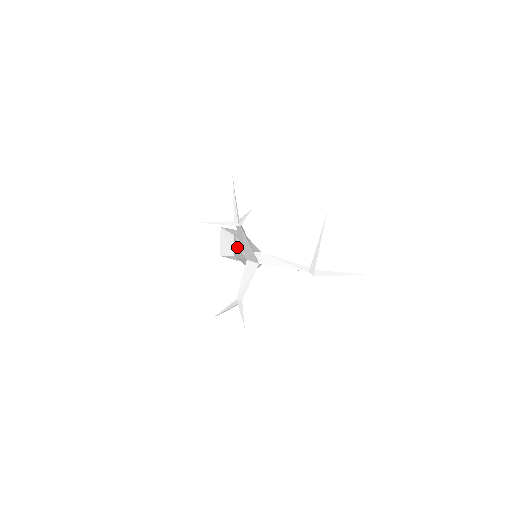
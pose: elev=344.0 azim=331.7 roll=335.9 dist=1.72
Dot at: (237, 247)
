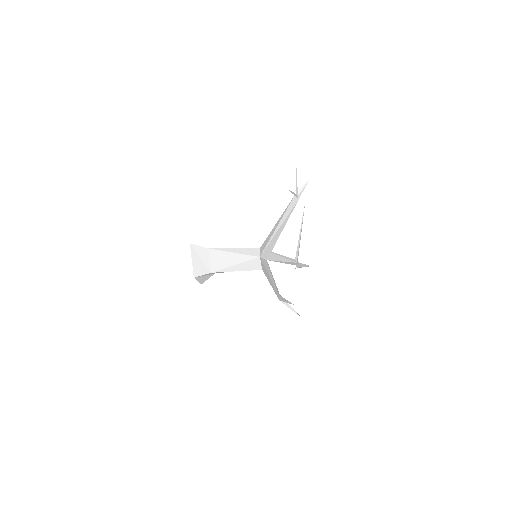
Dot at: (224, 257)
